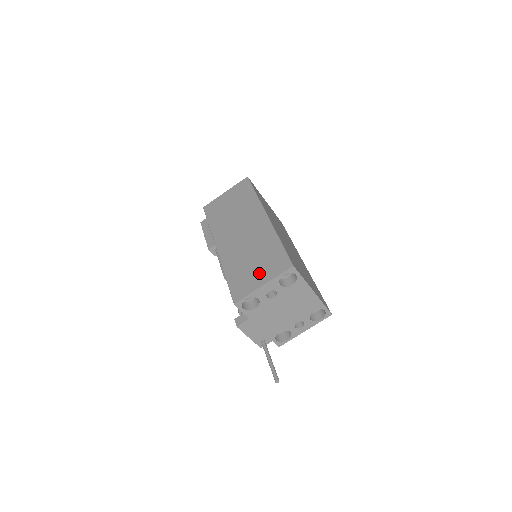
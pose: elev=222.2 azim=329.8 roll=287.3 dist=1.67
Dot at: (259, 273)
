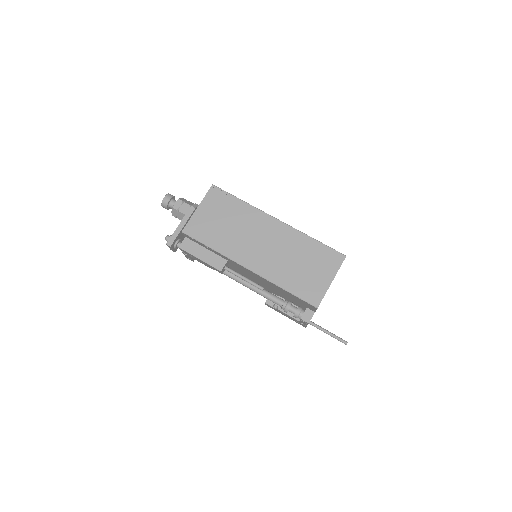
Dot at: (319, 274)
